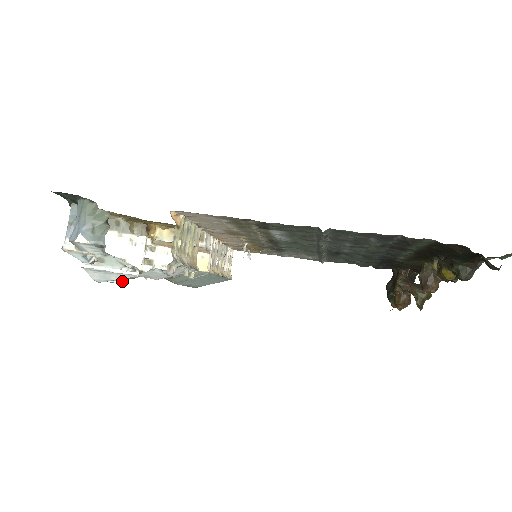
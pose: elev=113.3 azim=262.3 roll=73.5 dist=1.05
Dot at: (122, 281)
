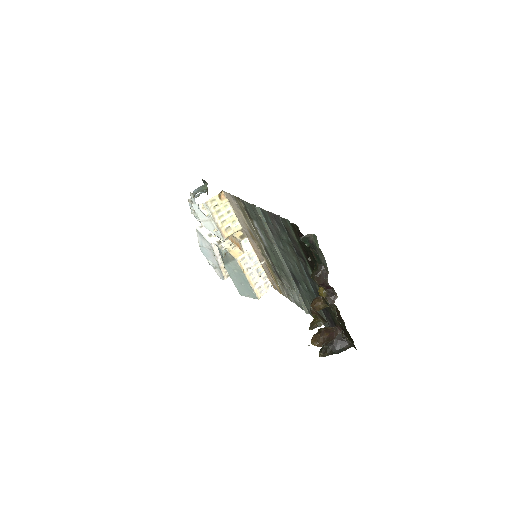
Dot at: (213, 265)
